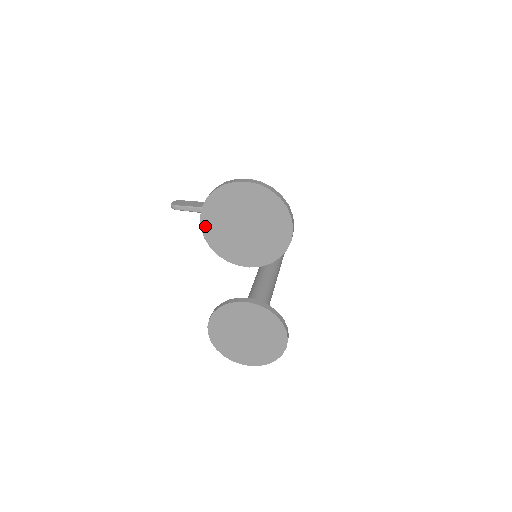
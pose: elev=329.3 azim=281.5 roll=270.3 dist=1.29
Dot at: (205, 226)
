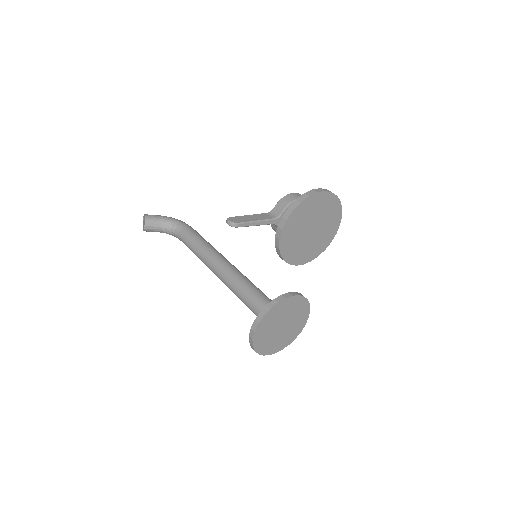
Dot at: (283, 237)
